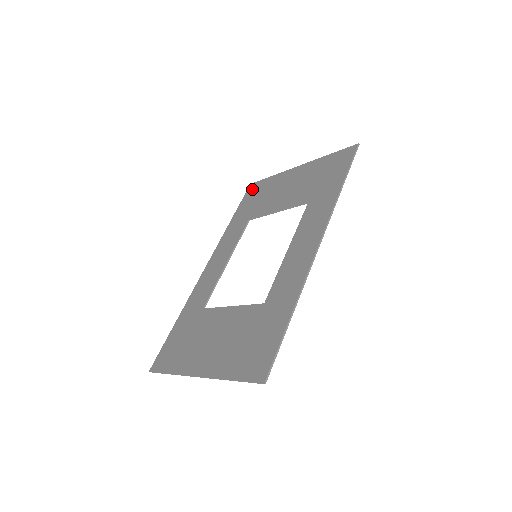
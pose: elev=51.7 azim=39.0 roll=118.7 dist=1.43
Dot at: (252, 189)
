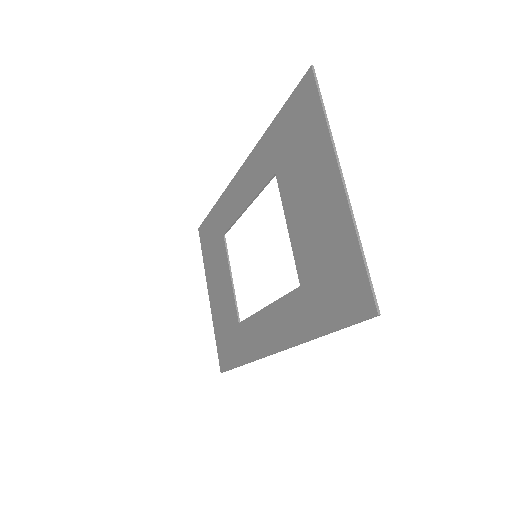
Dot at: (304, 94)
